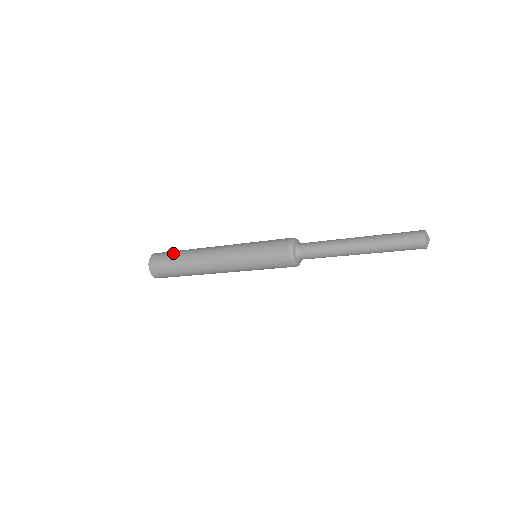
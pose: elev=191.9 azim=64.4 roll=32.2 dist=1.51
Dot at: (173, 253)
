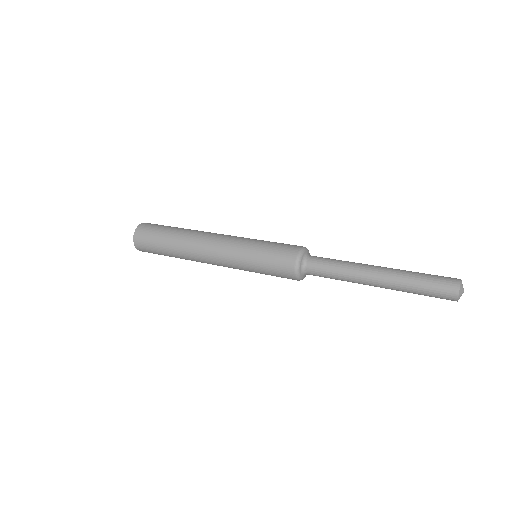
Dot at: (158, 240)
